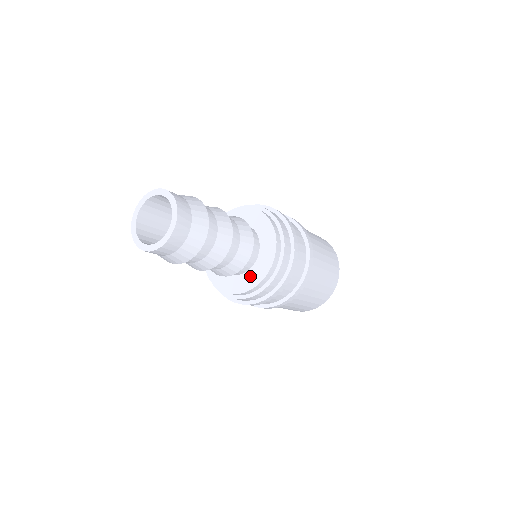
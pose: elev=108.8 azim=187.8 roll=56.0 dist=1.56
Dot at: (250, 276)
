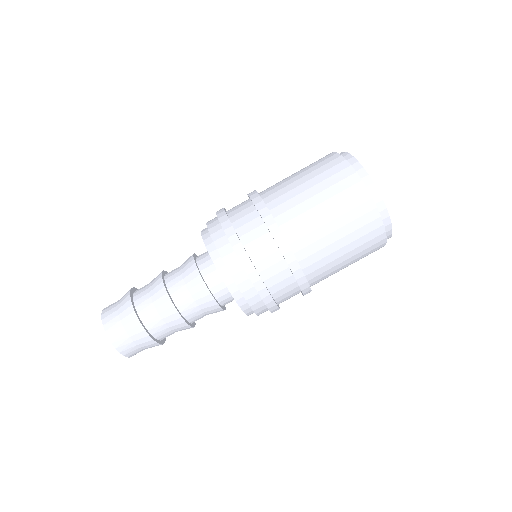
Dot at: occluded
